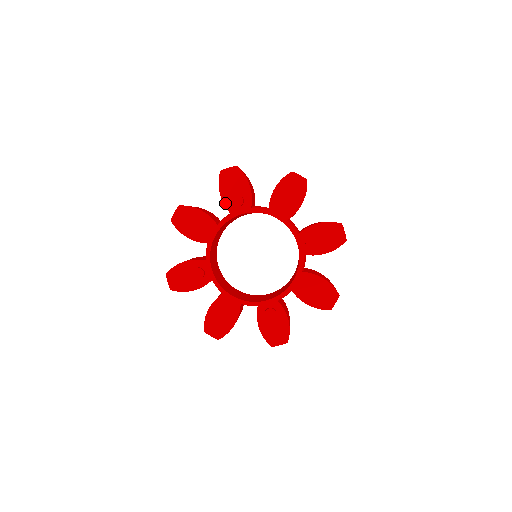
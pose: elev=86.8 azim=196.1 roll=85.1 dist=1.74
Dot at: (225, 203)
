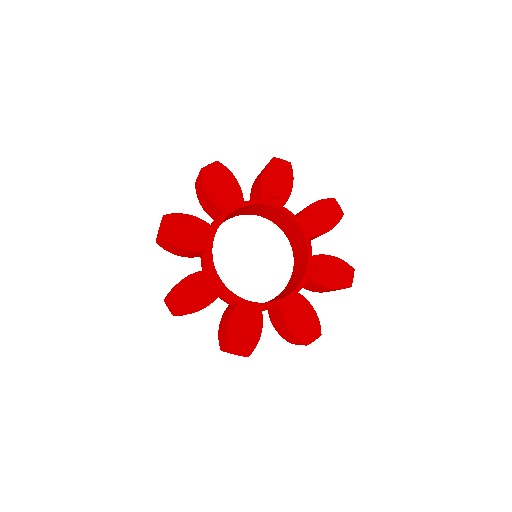
Dot at: (193, 249)
